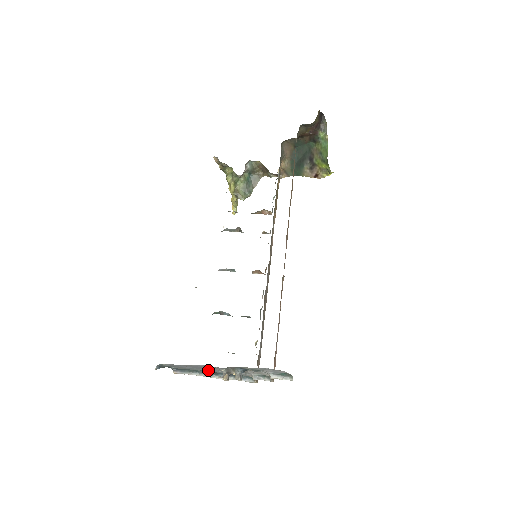
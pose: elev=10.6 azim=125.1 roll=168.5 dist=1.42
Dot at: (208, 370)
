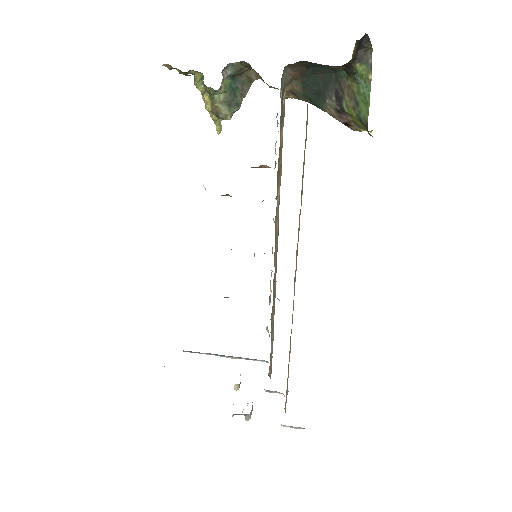
Dot at: occluded
